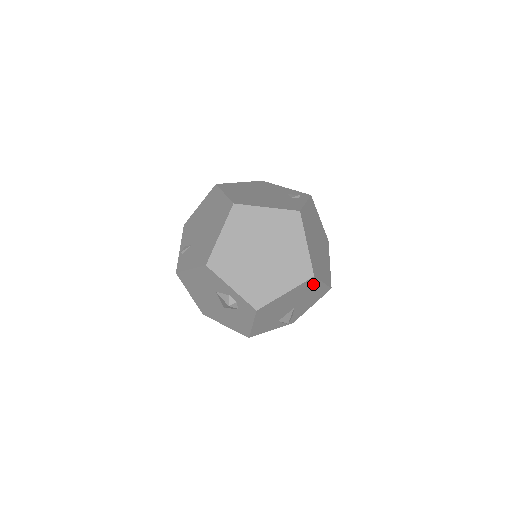
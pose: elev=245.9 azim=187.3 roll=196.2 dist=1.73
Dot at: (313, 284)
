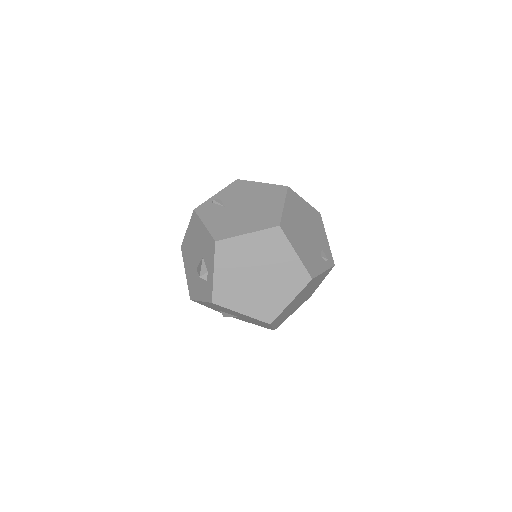
Dot at: (265, 324)
